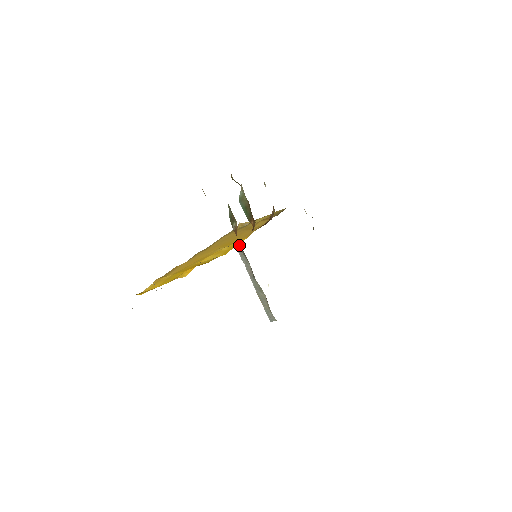
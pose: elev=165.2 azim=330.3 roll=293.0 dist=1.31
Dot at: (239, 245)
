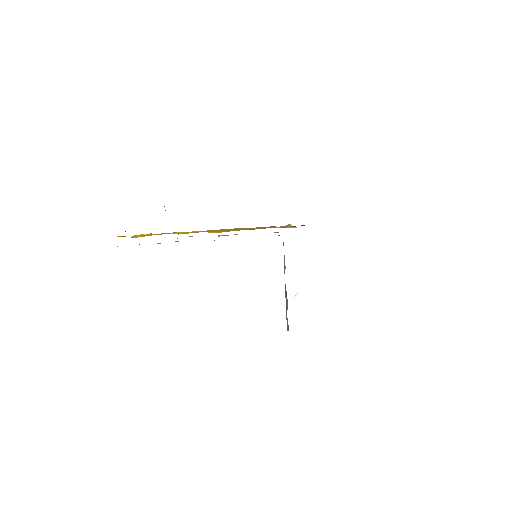
Dot at: occluded
